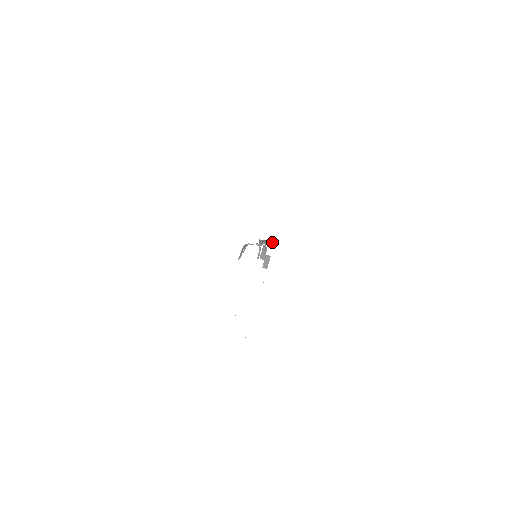
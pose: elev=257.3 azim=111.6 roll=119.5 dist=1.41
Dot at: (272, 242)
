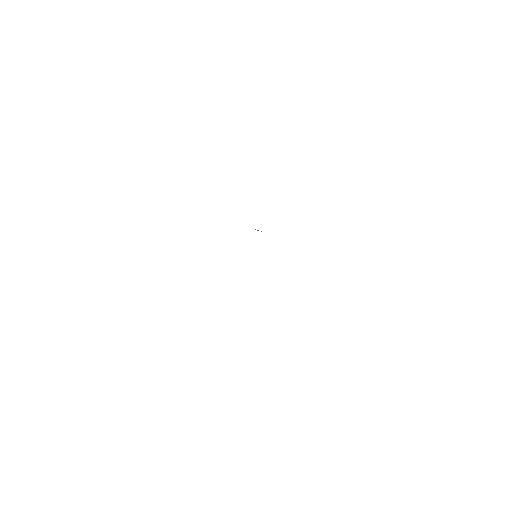
Dot at: occluded
